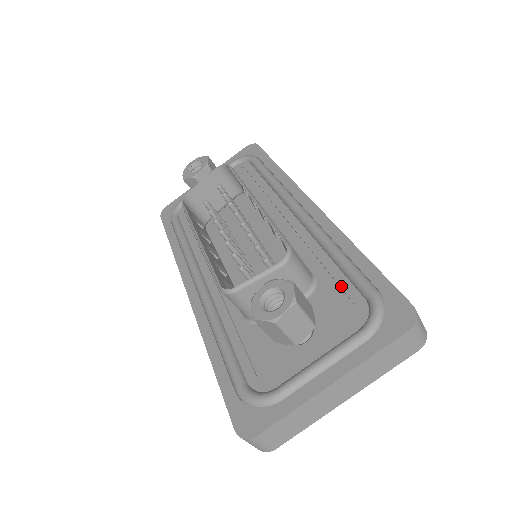
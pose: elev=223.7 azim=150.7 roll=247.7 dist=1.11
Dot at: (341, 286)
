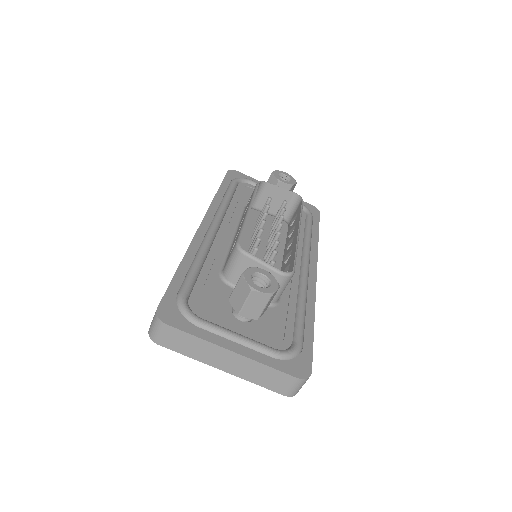
Dot at: (287, 322)
